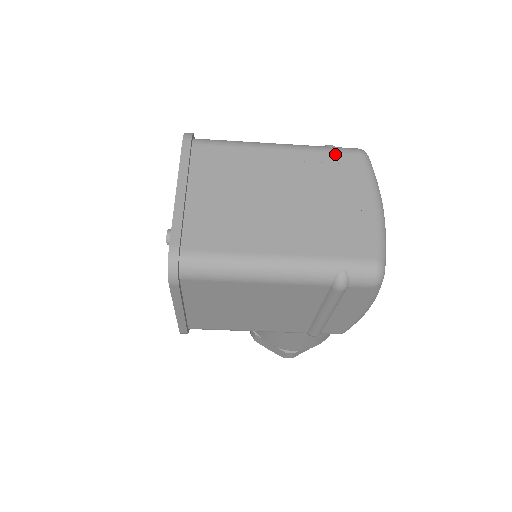
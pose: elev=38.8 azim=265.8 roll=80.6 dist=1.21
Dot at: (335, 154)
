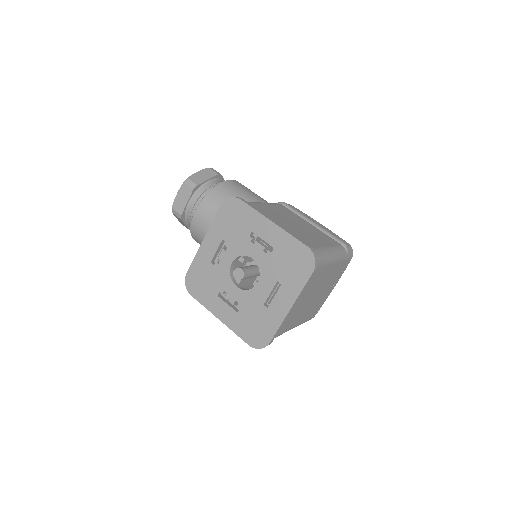
Dot at: occluded
